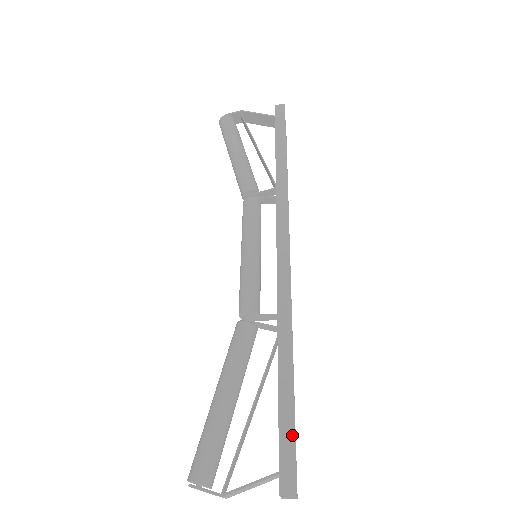
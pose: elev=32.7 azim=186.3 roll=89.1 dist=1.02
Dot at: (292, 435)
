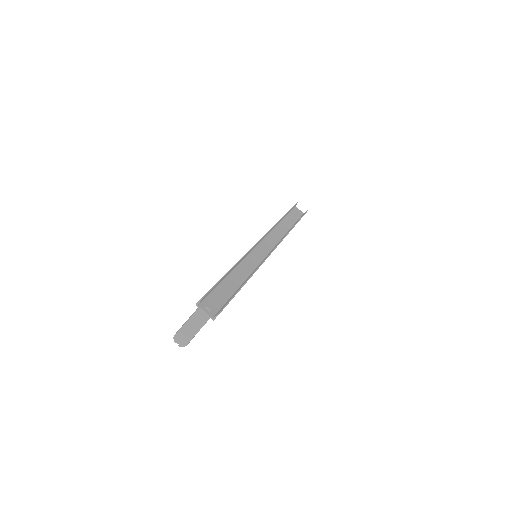
Dot at: (215, 284)
